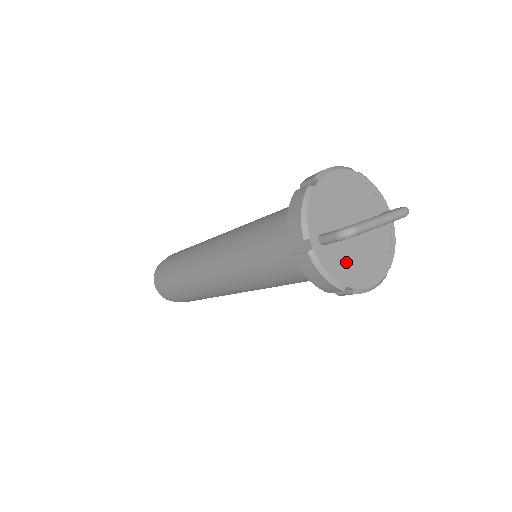
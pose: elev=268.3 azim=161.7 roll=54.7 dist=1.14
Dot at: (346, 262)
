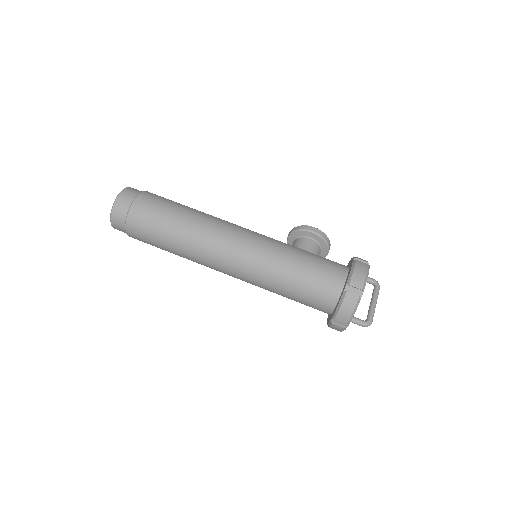
Dot at: occluded
